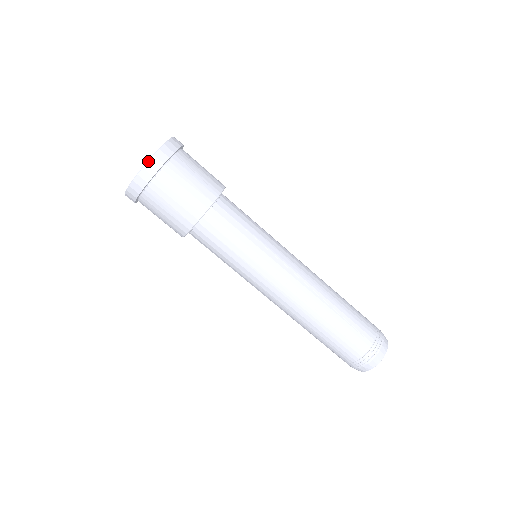
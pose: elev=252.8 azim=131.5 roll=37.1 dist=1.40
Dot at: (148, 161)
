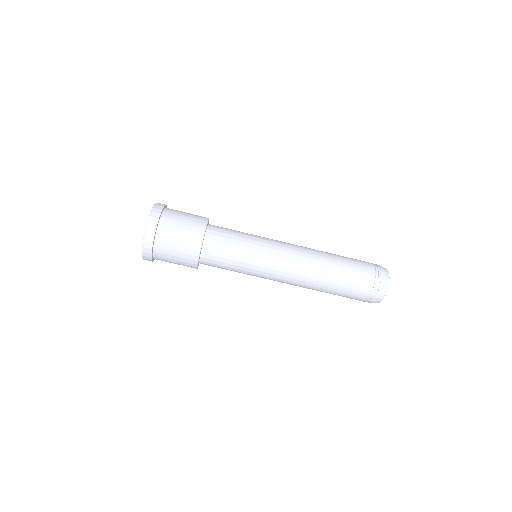
Dot at: (146, 229)
